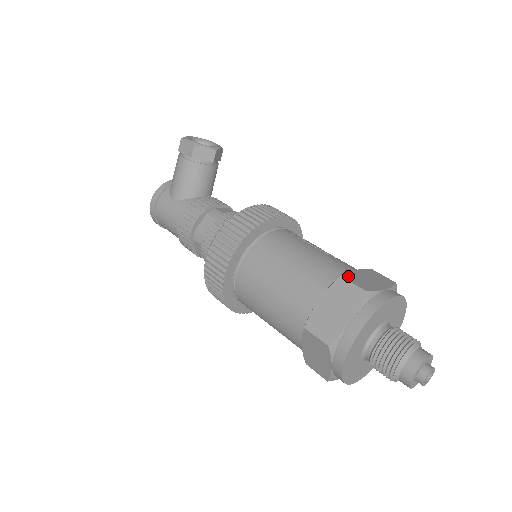
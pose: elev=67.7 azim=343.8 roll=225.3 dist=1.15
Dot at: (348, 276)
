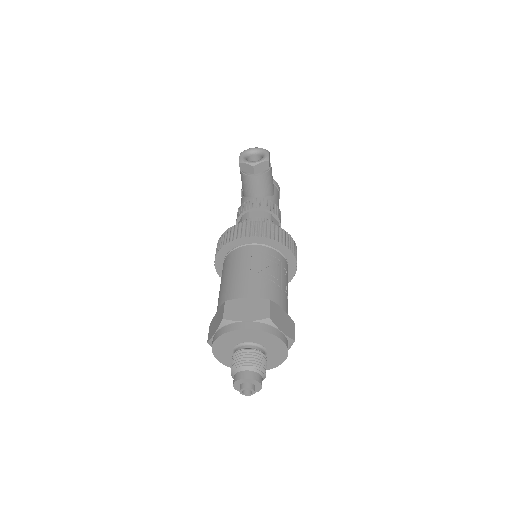
Dot at: (231, 302)
